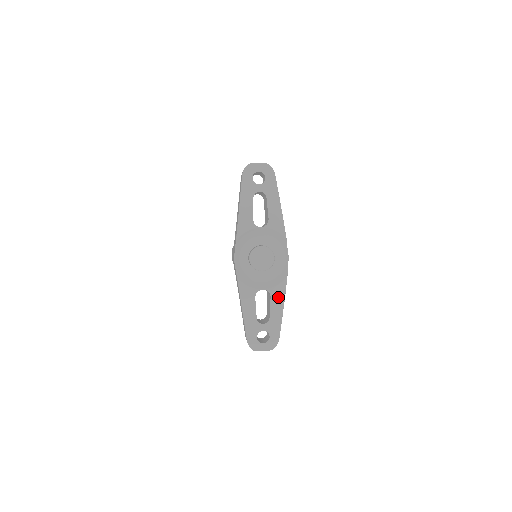
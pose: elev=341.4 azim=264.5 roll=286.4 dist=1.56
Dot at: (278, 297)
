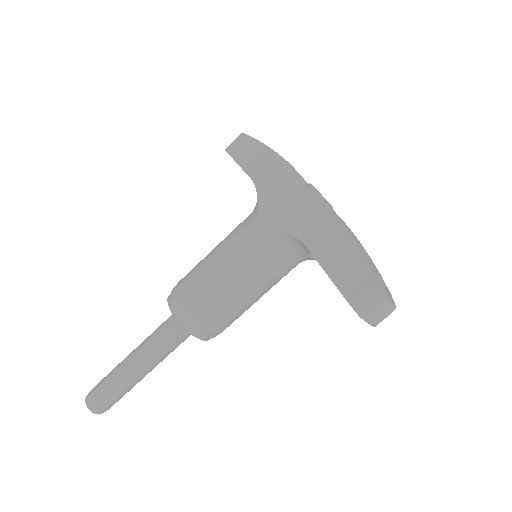
Dot at: (359, 241)
